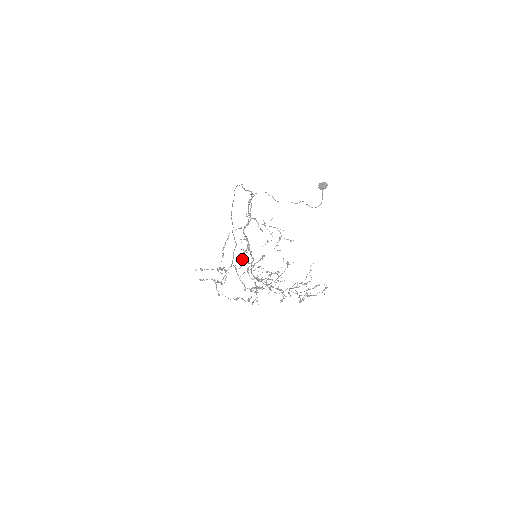
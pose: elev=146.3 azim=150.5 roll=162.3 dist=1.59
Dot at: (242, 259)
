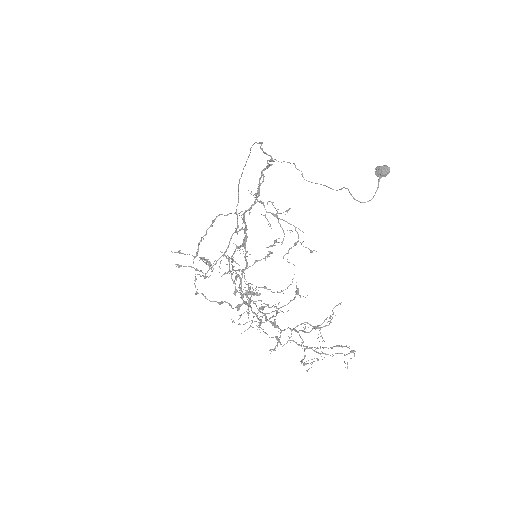
Dot at: (231, 259)
